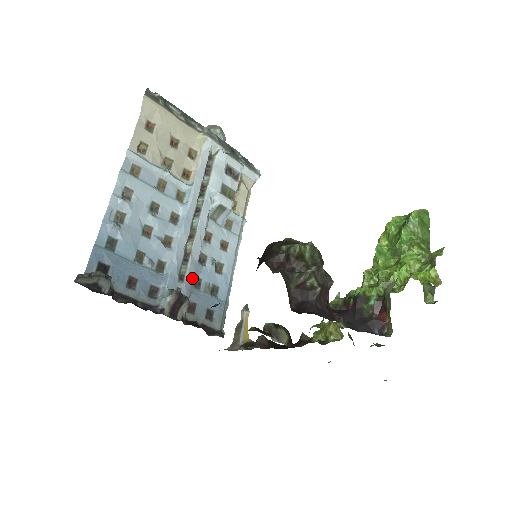
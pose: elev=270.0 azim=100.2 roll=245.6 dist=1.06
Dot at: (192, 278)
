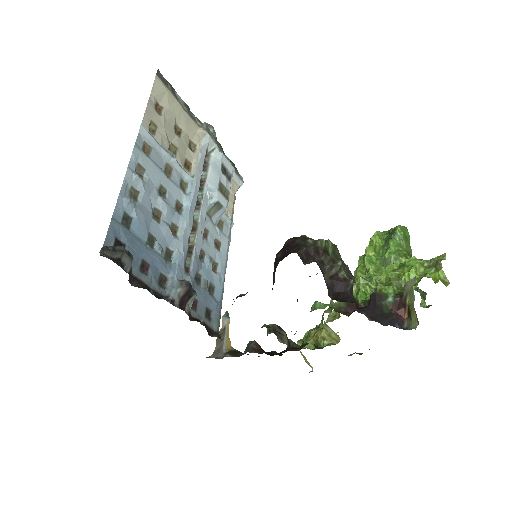
Dot at: (195, 272)
